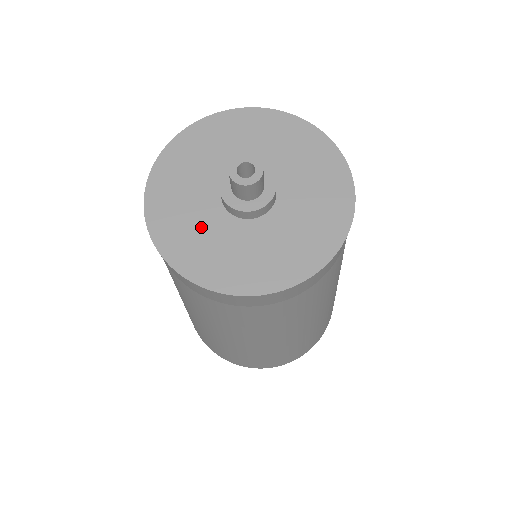
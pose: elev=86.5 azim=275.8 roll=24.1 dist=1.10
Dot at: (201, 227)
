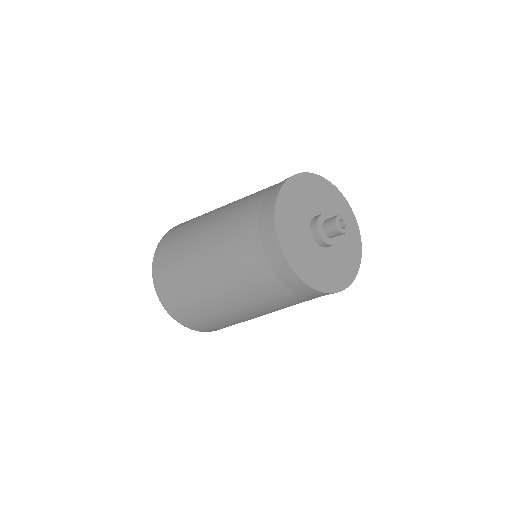
Dot at: (297, 221)
